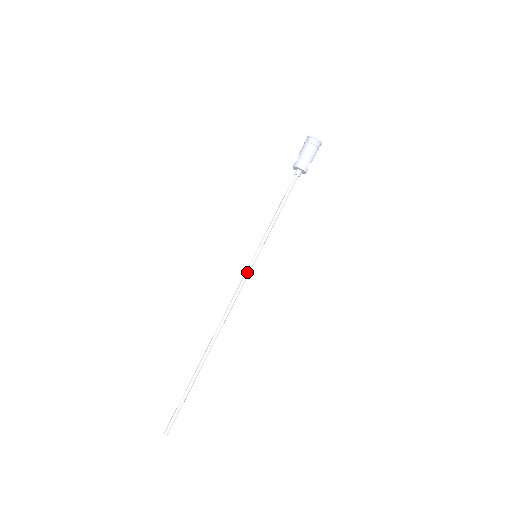
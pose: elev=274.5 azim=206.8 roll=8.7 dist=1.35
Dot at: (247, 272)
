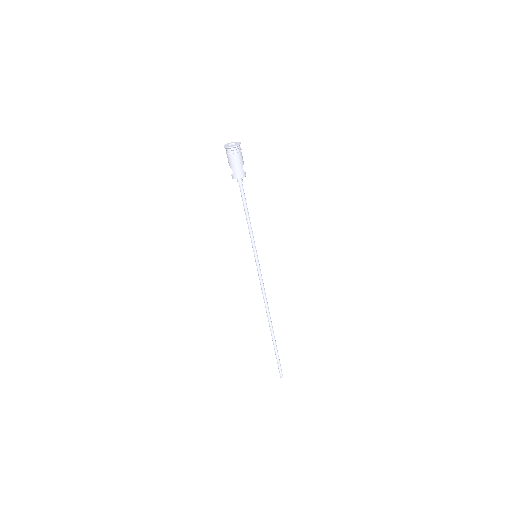
Dot at: (259, 270)
